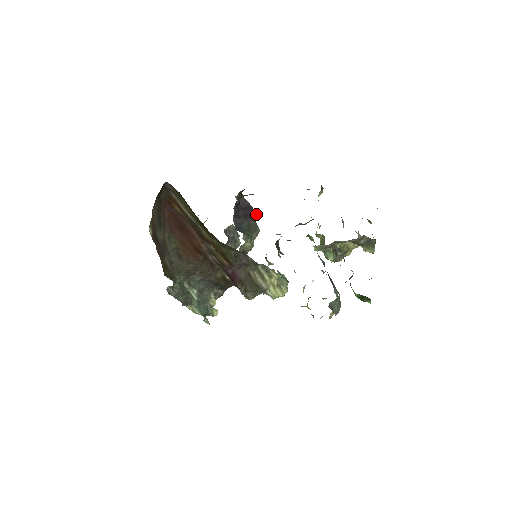
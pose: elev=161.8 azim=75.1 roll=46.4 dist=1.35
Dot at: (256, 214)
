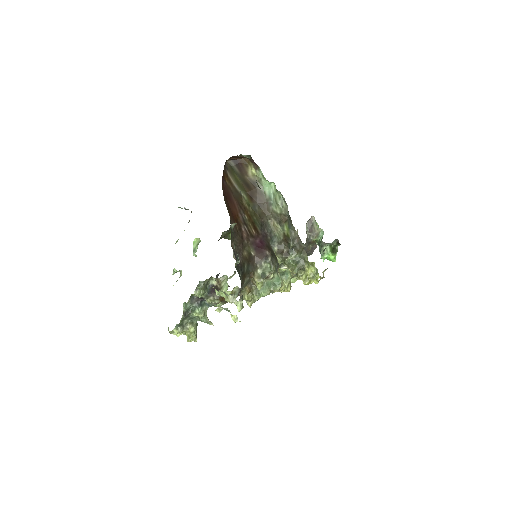
Dot at: occluded
